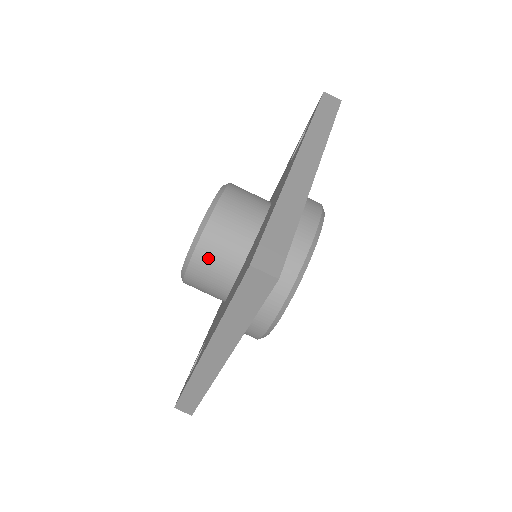
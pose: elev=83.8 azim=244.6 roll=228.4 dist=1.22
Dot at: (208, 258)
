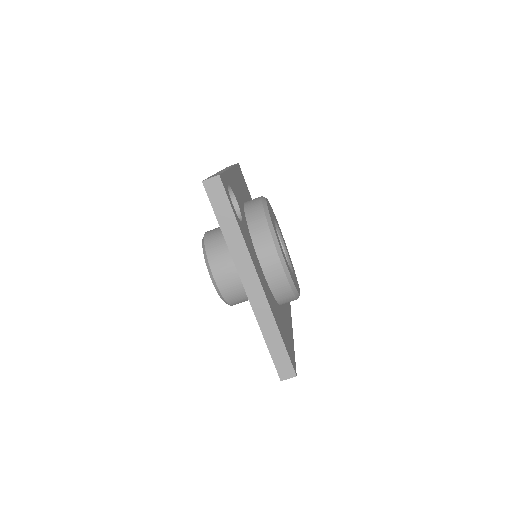
Dot at: occluded
